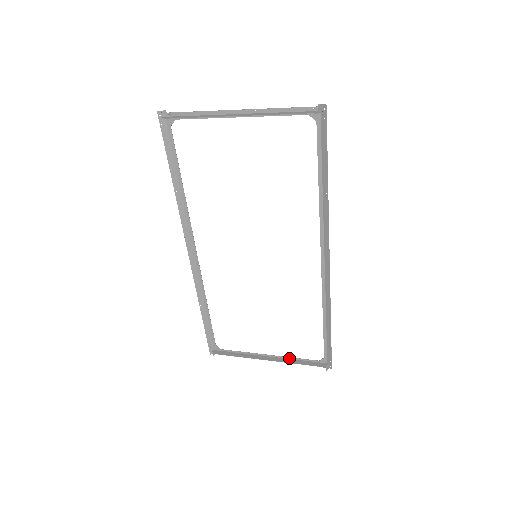
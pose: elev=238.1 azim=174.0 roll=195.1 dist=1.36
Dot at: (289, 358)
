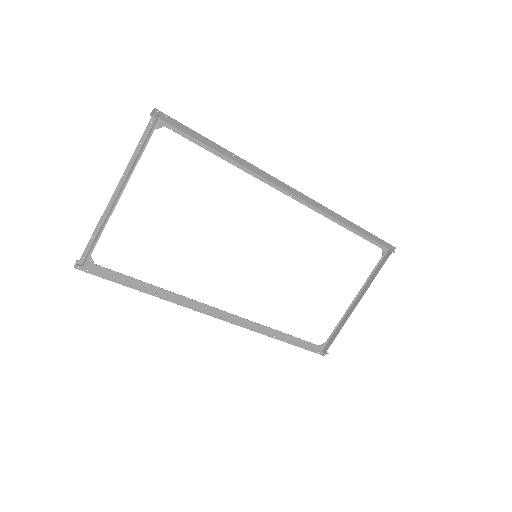
Dot at: (366, 282)
